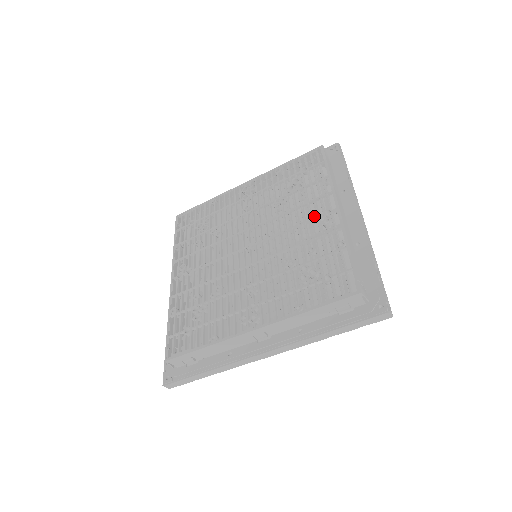
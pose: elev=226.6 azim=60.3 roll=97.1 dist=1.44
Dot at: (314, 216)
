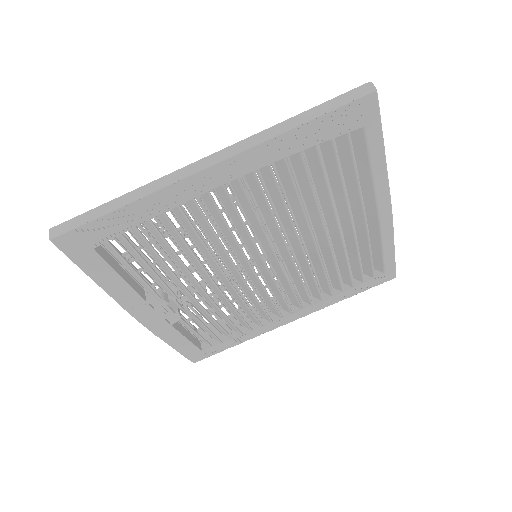
Dot at: occluded
